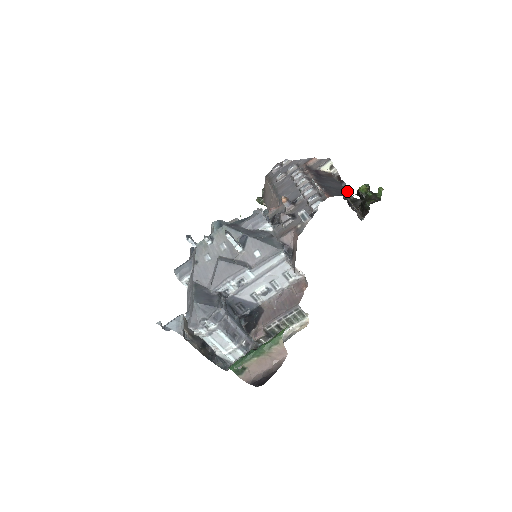
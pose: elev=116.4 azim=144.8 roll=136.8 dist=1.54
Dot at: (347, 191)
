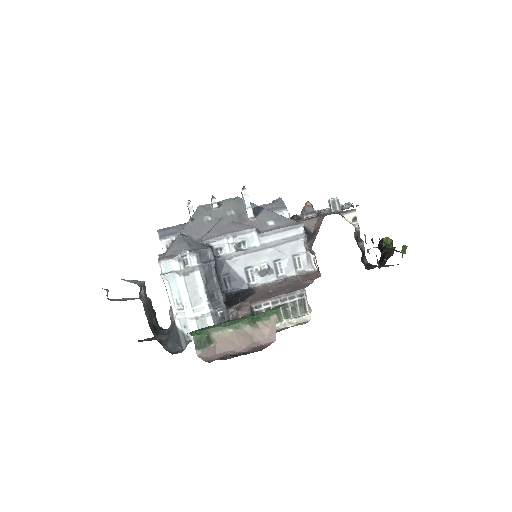
Dot at: occluded
